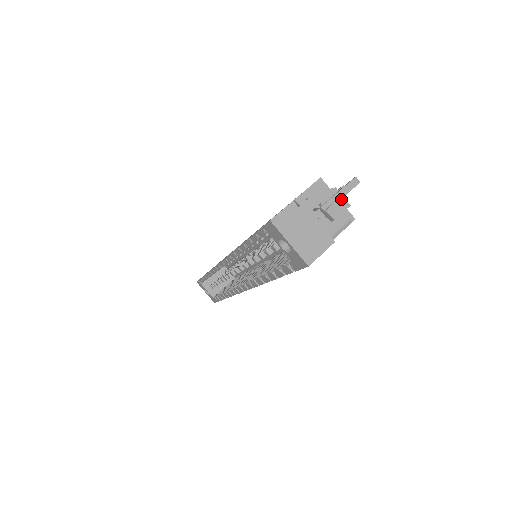
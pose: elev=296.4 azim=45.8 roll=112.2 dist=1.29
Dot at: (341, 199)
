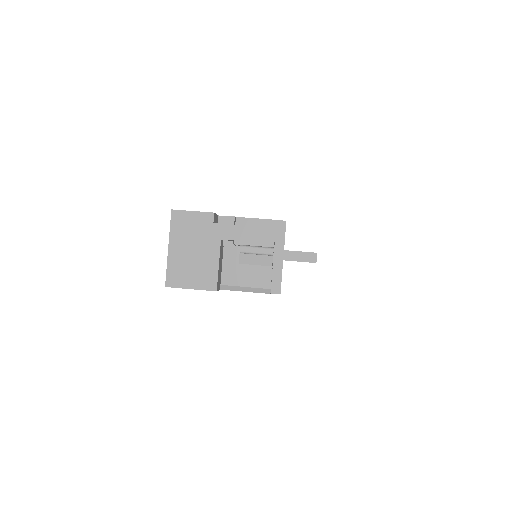
Dot at: (269, 258)
